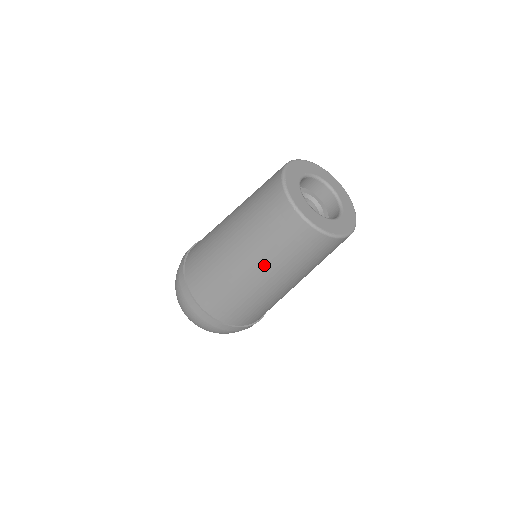
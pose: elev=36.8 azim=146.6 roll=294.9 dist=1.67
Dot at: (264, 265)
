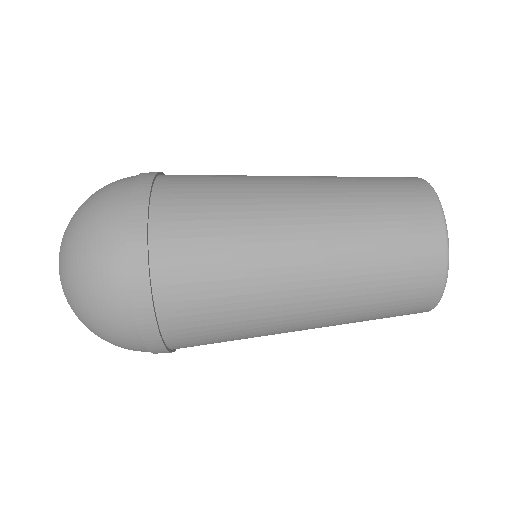
Dot at: (325, 191)
